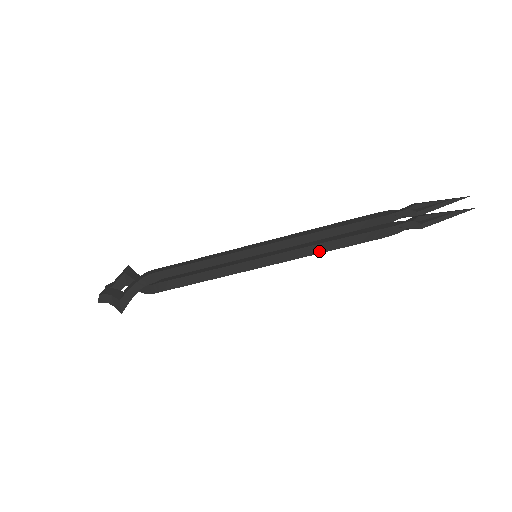
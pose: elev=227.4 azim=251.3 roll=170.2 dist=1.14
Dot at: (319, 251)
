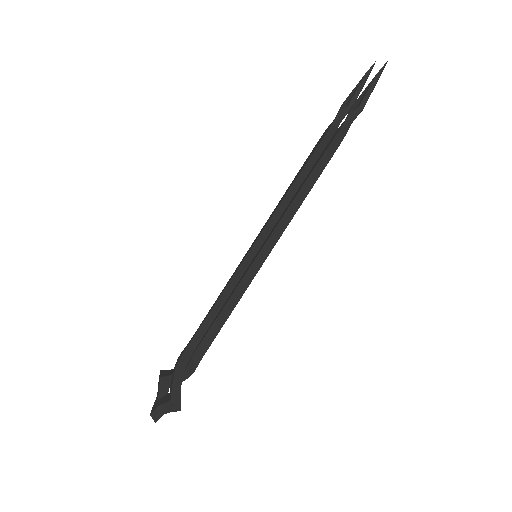
Dot at: (301, 201)
